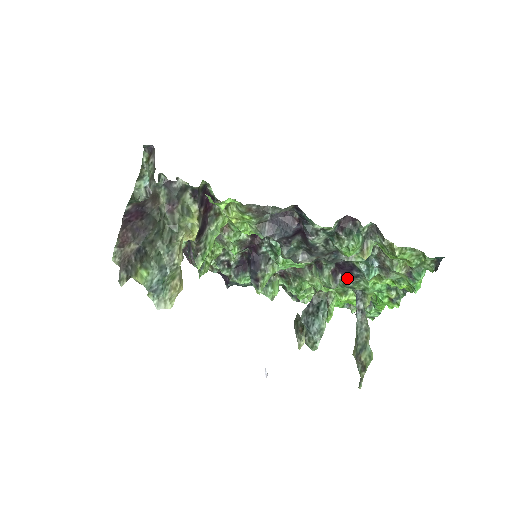
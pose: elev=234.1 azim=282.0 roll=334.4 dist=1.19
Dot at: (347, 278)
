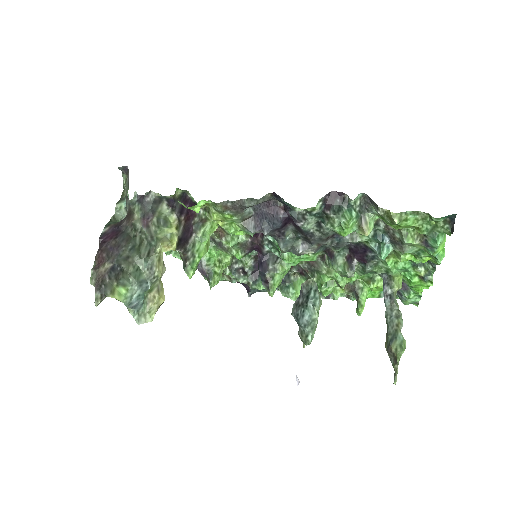
Dot at: (363, 262)
